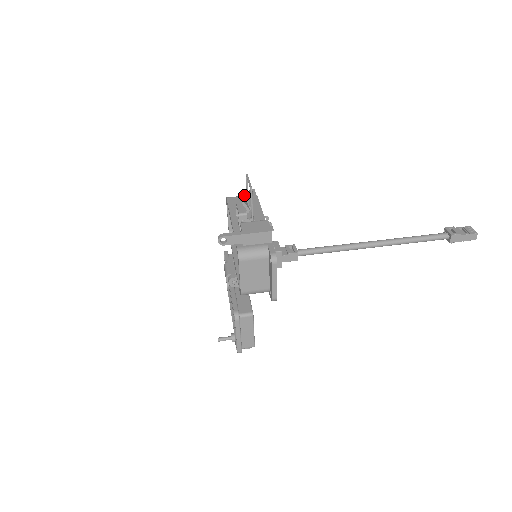
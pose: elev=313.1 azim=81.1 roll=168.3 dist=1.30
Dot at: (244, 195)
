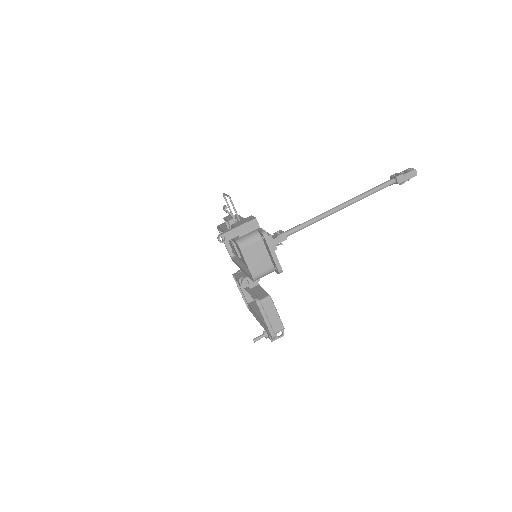
Dot at: (227, 207)
